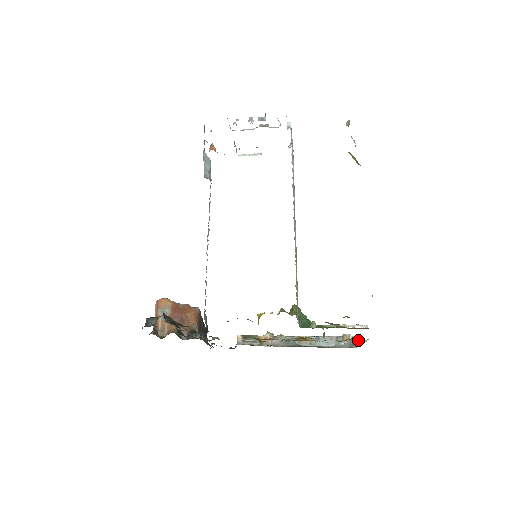
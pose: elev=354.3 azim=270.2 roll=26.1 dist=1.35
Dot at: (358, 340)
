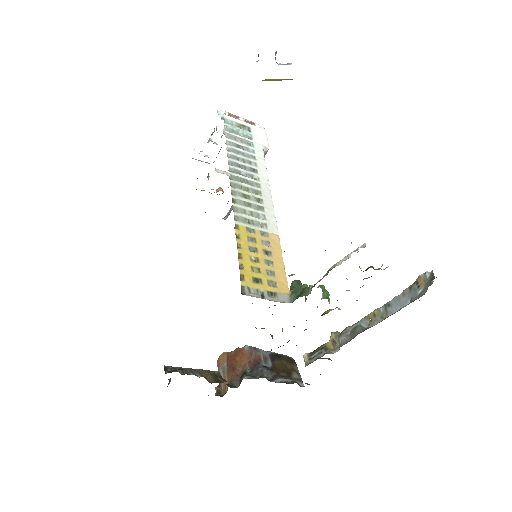
Dot at: occluded
